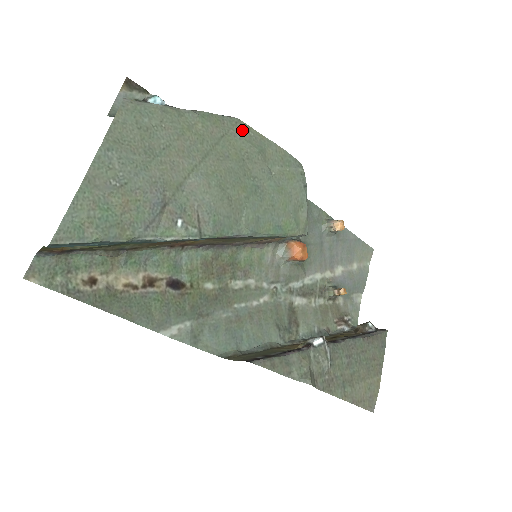
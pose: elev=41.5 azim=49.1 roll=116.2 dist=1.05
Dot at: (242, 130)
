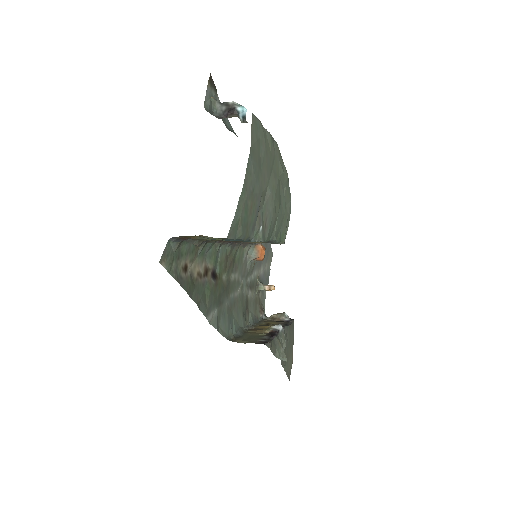
Dot at: (278, 153)
